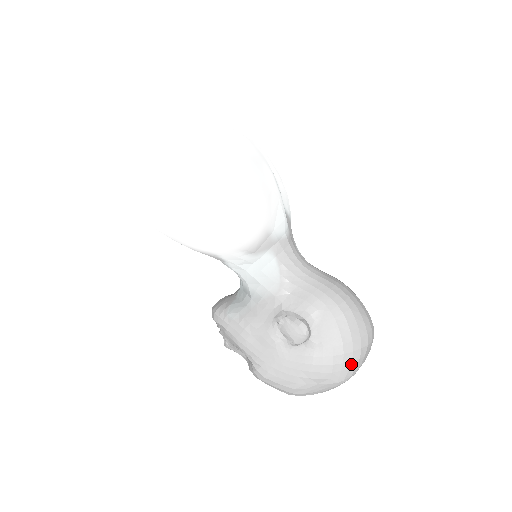
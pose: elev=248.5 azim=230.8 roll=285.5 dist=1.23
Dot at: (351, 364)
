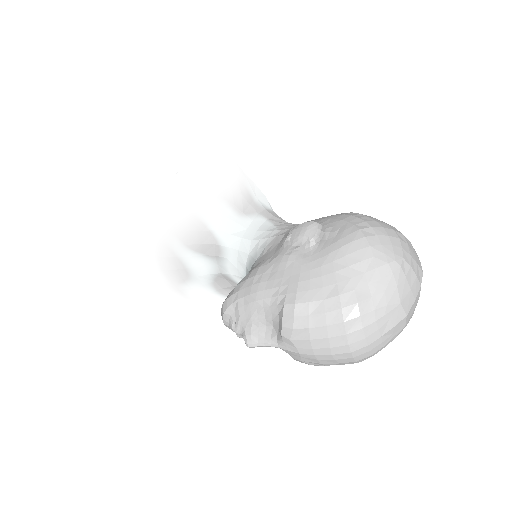
Dot at: (390, 240)
